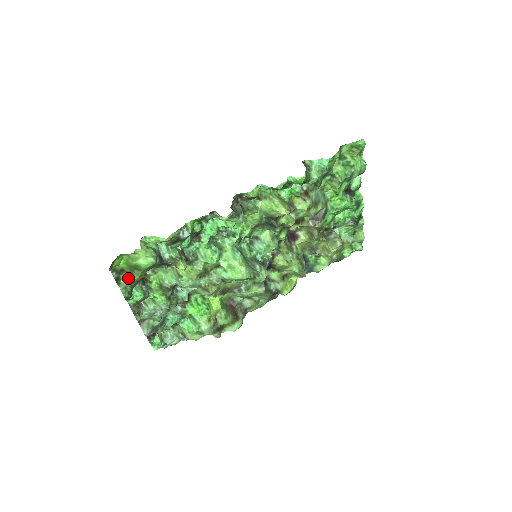
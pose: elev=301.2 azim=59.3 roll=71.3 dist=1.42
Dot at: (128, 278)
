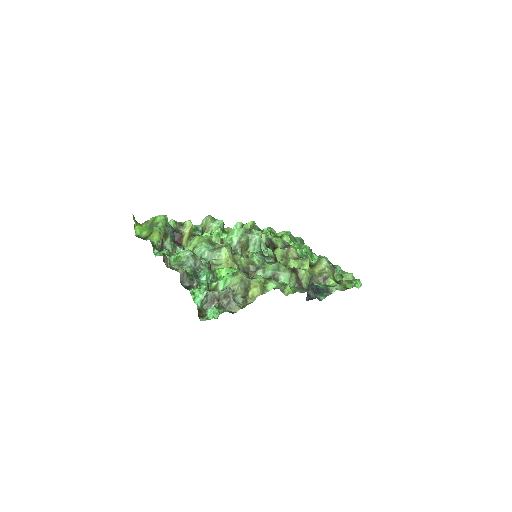
Dot at: (150, 237)
